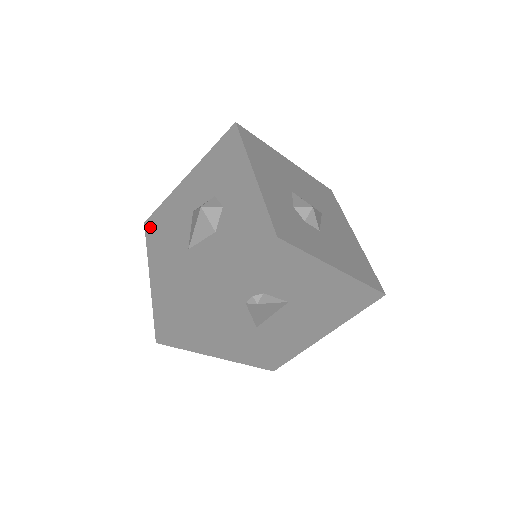
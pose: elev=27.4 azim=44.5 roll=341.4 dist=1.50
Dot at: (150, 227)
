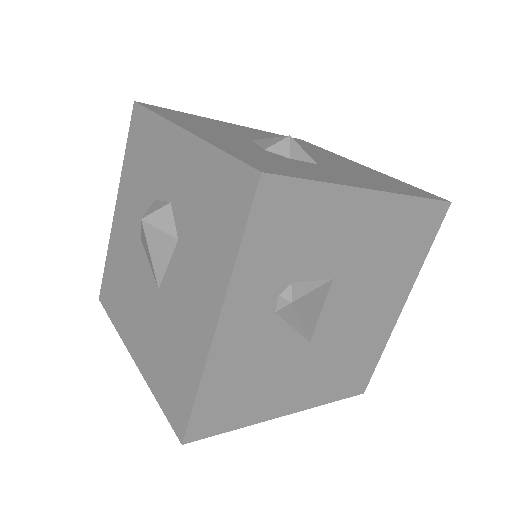
Dot at: (106, 299)
